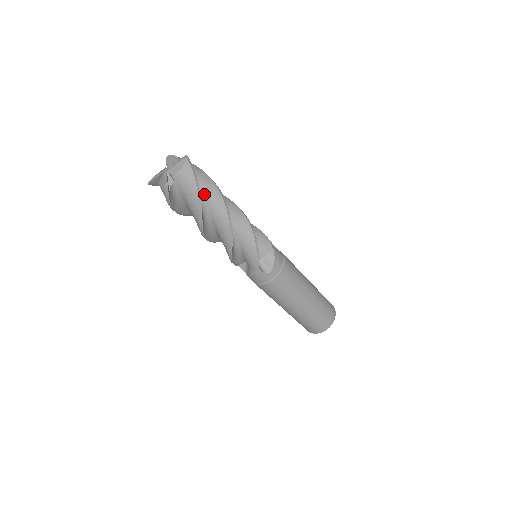
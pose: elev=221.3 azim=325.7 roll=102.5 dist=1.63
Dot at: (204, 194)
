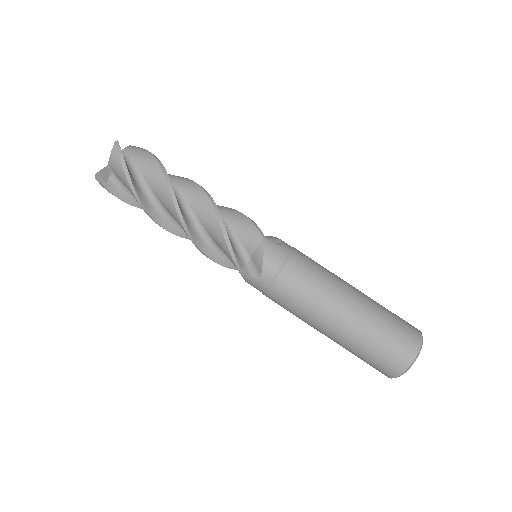
Dot at: occluded
